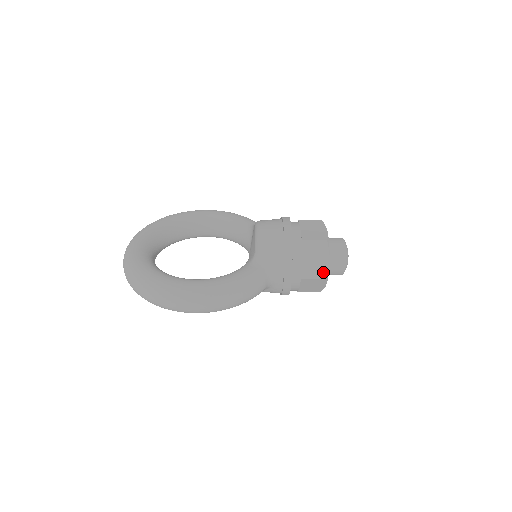
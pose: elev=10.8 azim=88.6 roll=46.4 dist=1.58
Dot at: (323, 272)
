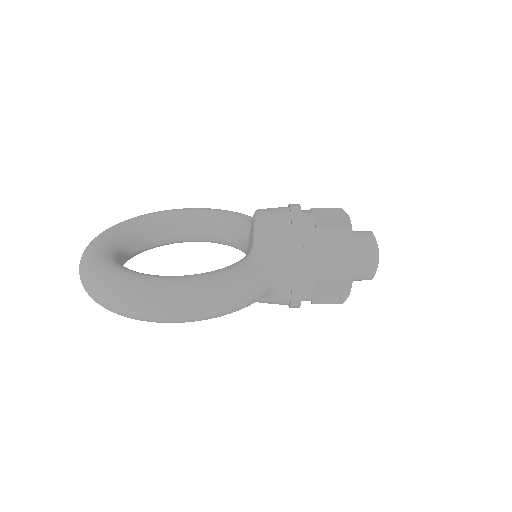
Dot at: (346, 270)
